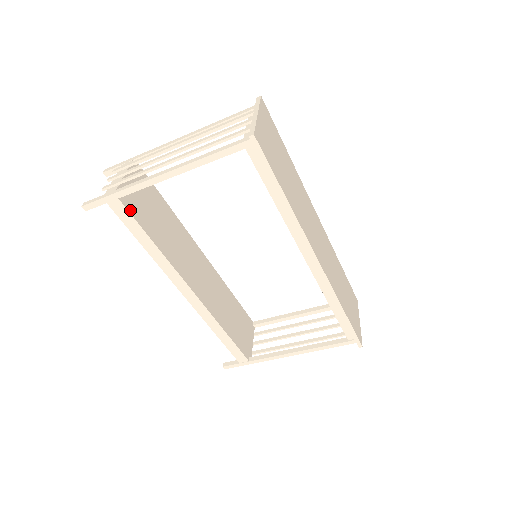
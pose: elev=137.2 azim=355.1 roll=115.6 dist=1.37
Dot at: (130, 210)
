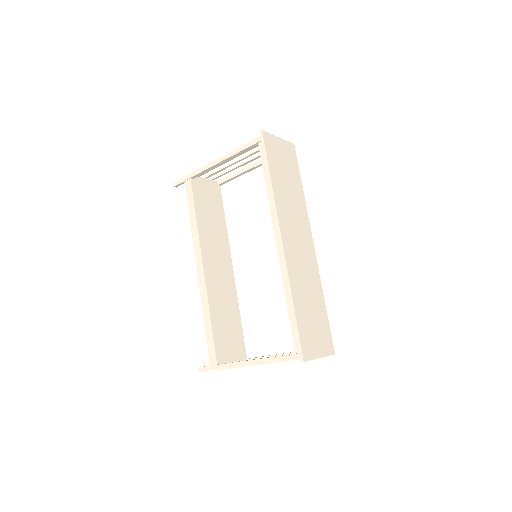
Dot at: (194, 189)
